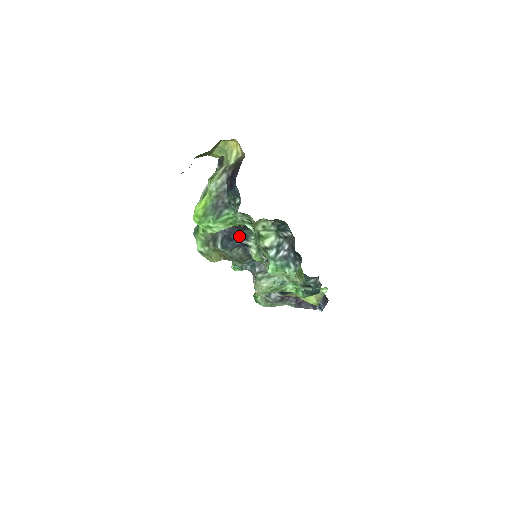
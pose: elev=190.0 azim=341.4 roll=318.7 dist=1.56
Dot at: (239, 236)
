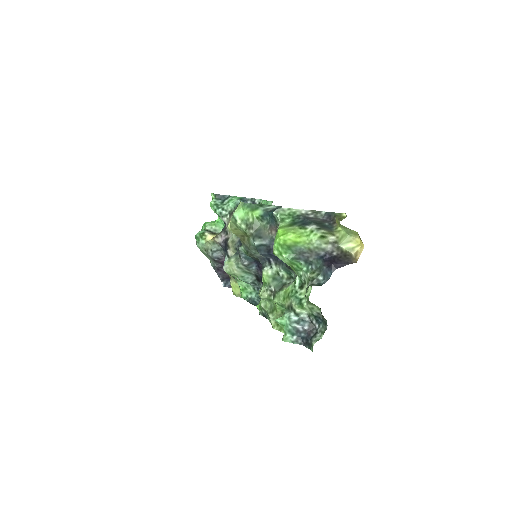
Dot at: (275, 257)
